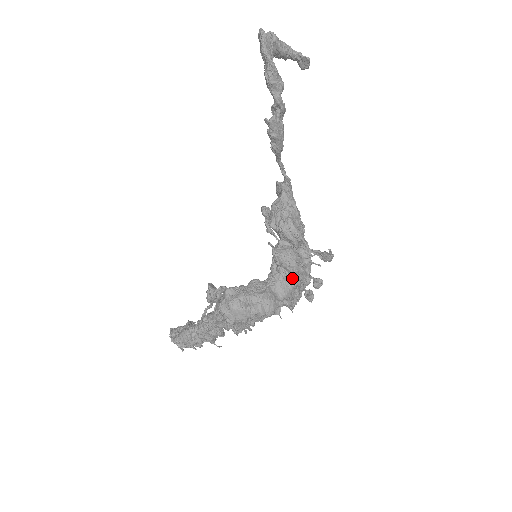
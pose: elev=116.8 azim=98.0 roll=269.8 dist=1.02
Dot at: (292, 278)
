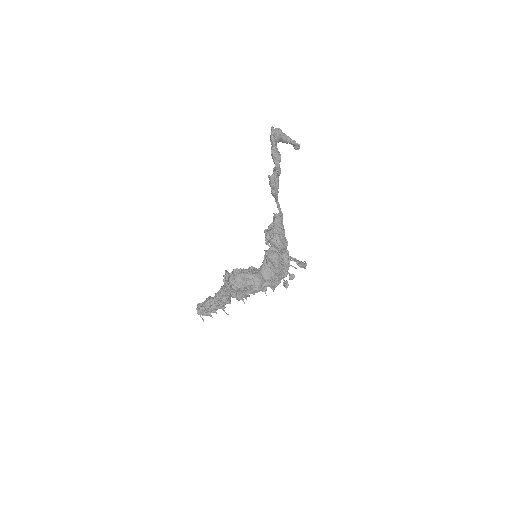
Dot at: (274, 268)
